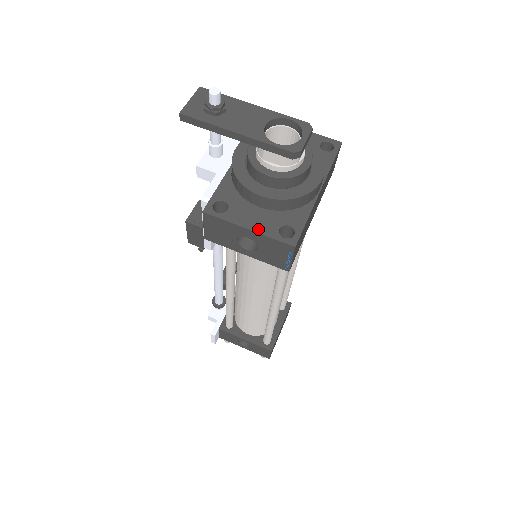
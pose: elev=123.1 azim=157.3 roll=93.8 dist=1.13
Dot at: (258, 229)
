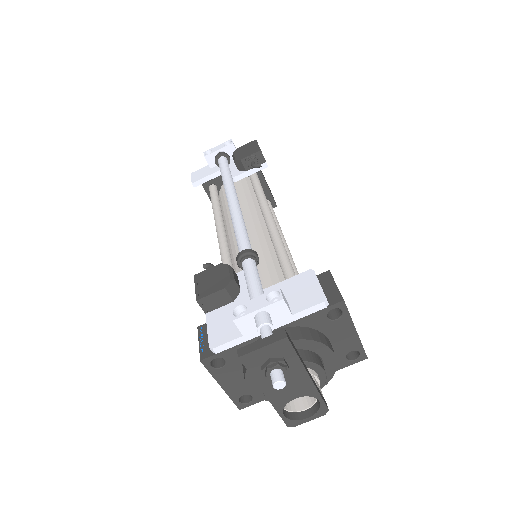
Dot at: (228, 390)
